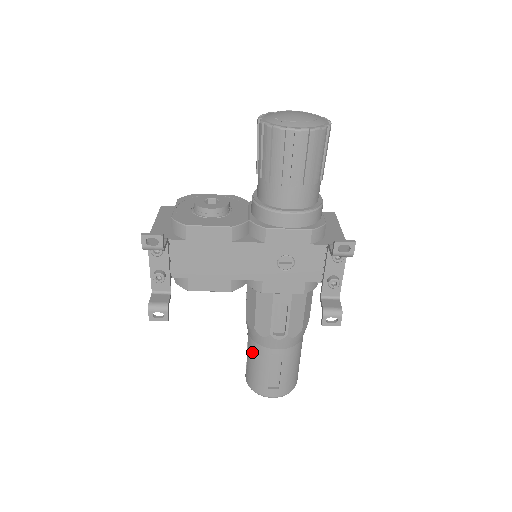
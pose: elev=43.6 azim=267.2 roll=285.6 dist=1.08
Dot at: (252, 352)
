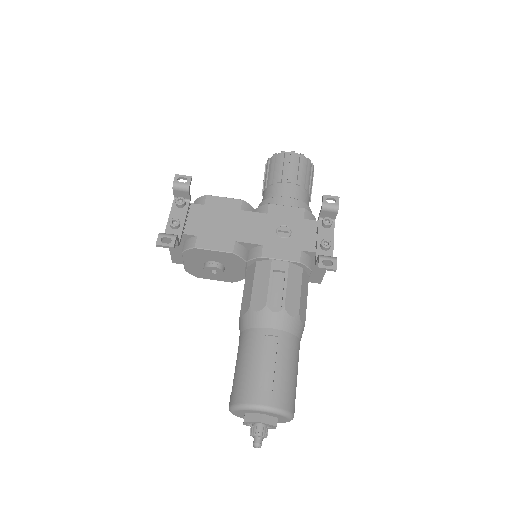
Dot at: (243, 346)
